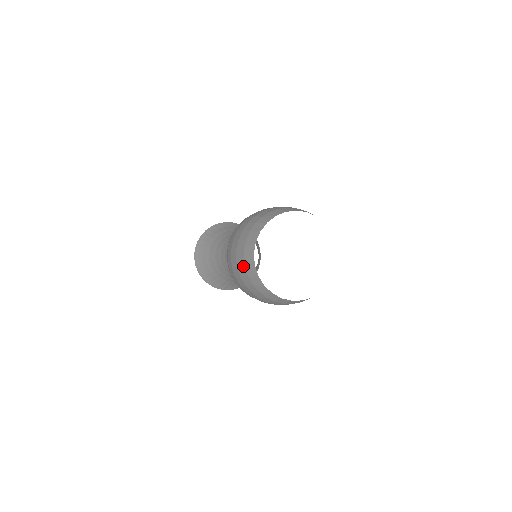
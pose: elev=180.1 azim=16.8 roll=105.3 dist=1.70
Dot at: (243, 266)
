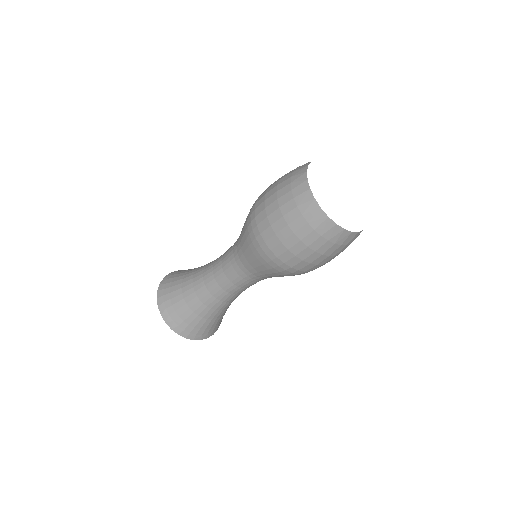
Dot at: (288, 190)
